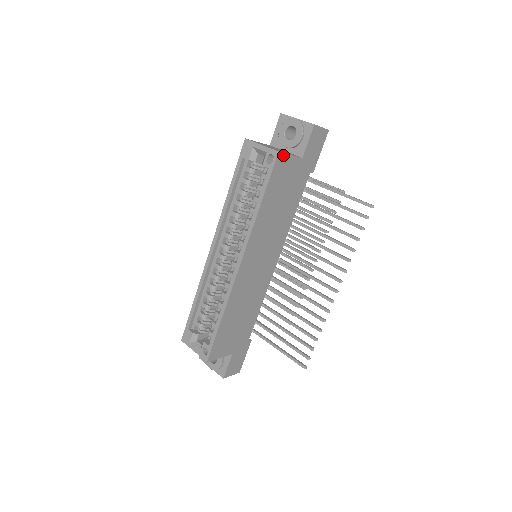
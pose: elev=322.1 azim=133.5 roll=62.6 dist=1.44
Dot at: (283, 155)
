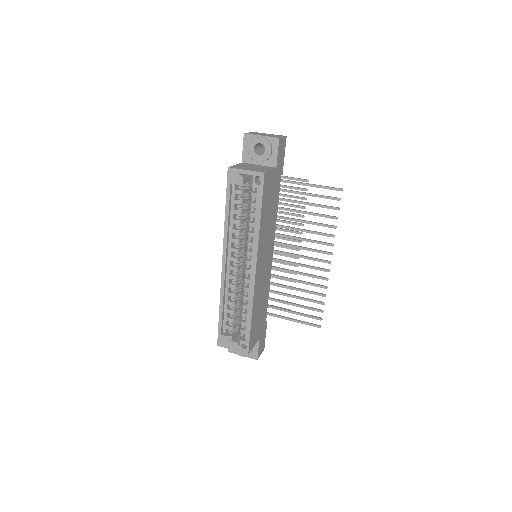
Dot at: (267, 173)
